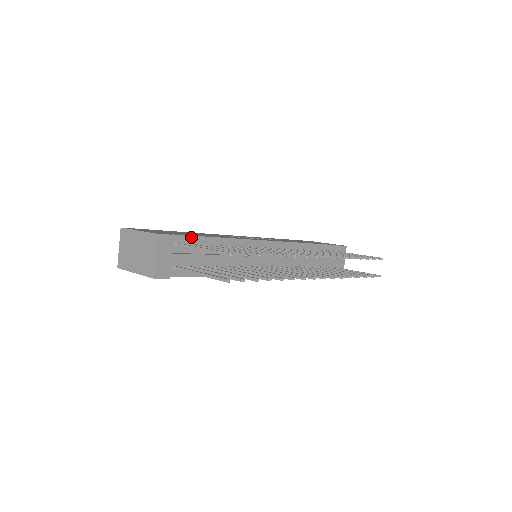
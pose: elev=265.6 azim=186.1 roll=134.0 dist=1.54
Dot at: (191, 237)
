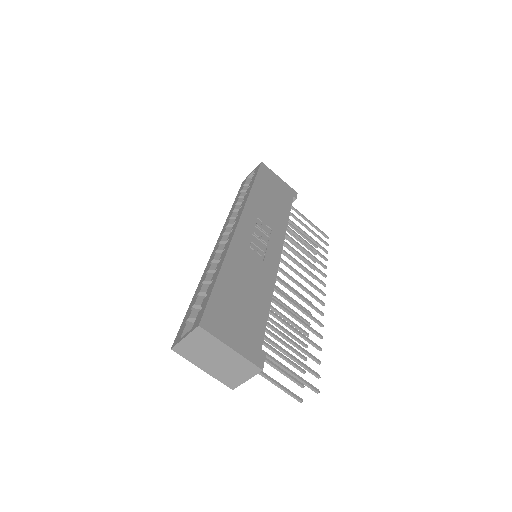
Dot at: (264, 331)
